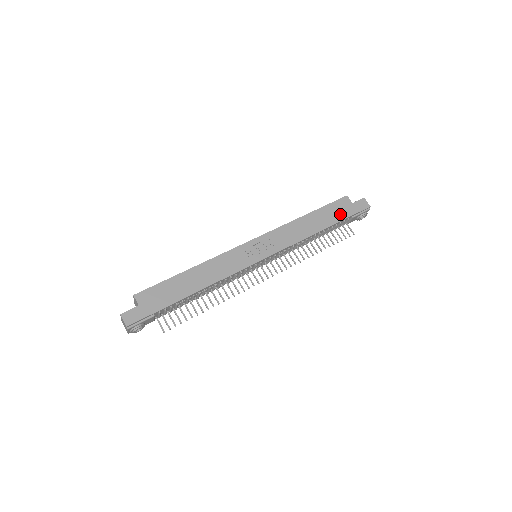
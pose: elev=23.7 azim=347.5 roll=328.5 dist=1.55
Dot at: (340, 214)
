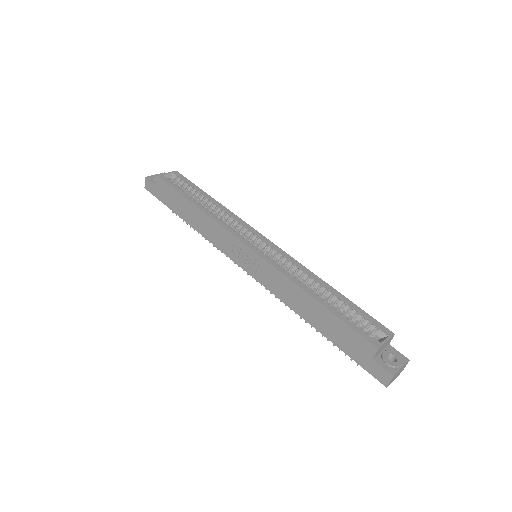
Dot at: (345, 344)
